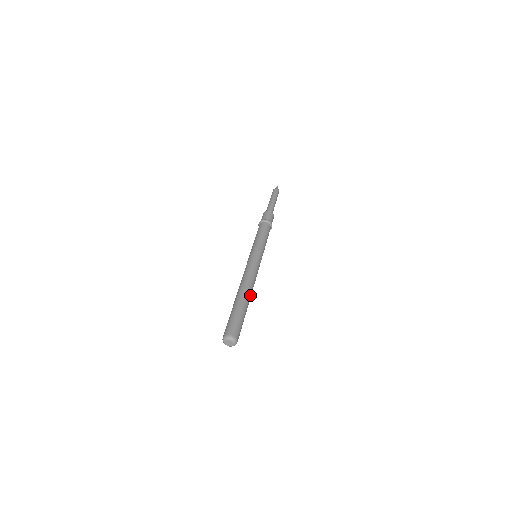
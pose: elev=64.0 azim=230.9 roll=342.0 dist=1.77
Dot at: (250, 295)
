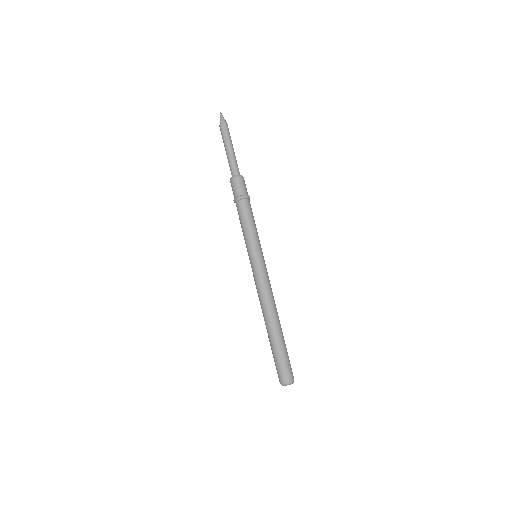
Dot at: (276, 319)
